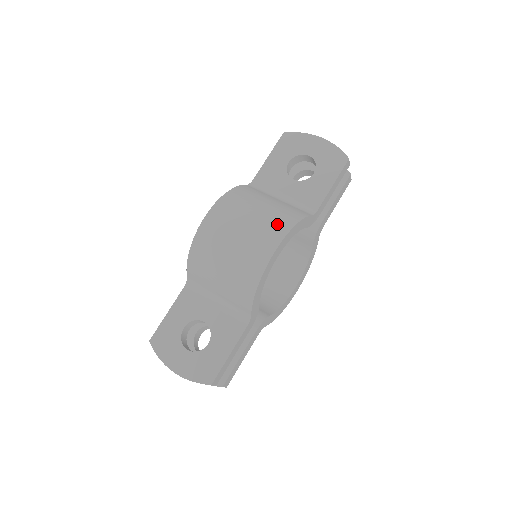
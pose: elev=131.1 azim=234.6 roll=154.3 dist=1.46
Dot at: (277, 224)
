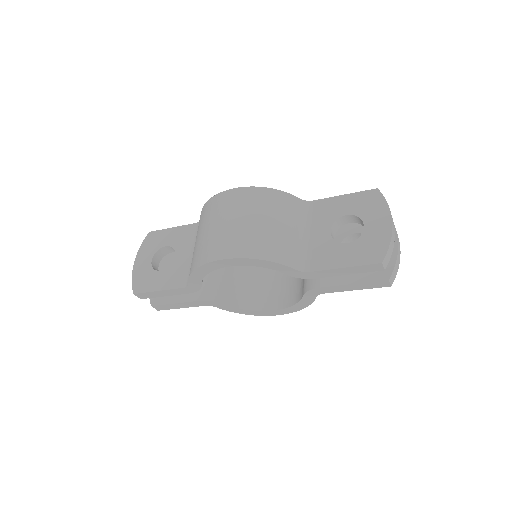
Dot at: (252, 244)
